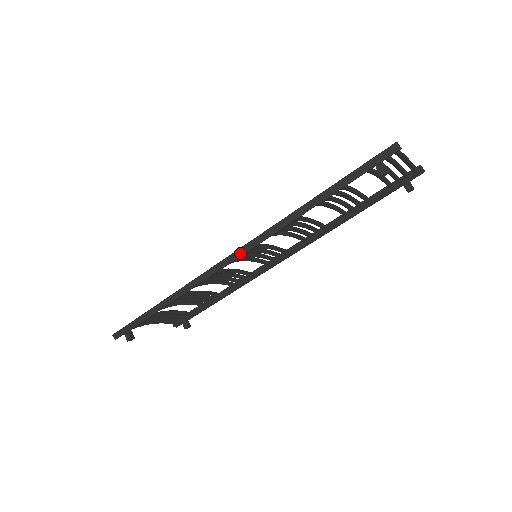
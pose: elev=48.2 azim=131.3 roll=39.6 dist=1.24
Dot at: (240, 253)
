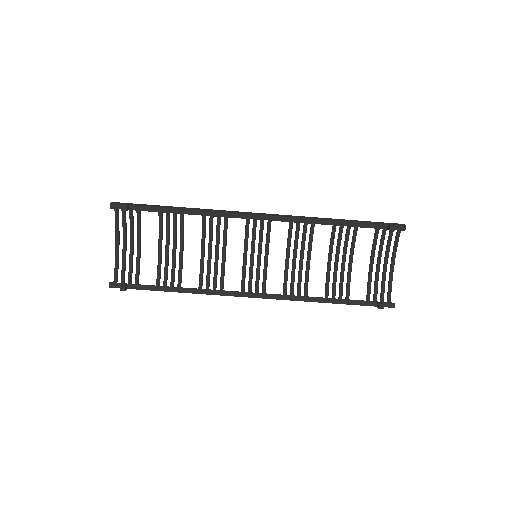
Dot at: (270, 215)
